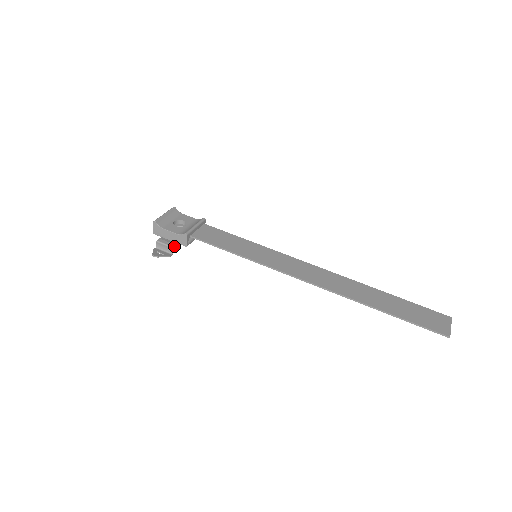
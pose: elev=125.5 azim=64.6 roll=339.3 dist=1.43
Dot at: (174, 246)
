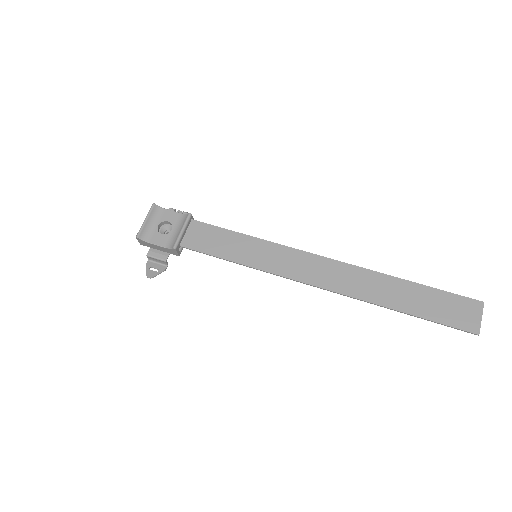
Dot at: (166, 259)
